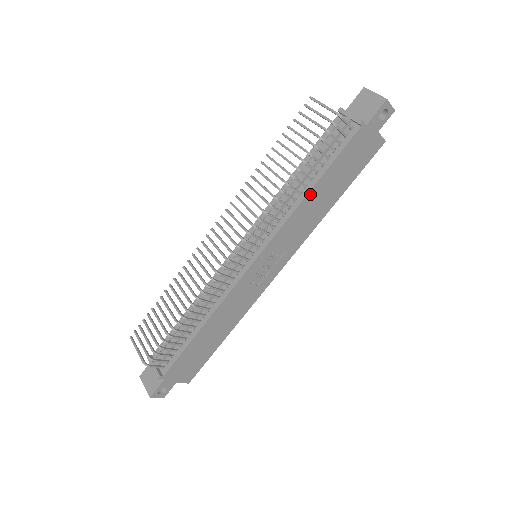
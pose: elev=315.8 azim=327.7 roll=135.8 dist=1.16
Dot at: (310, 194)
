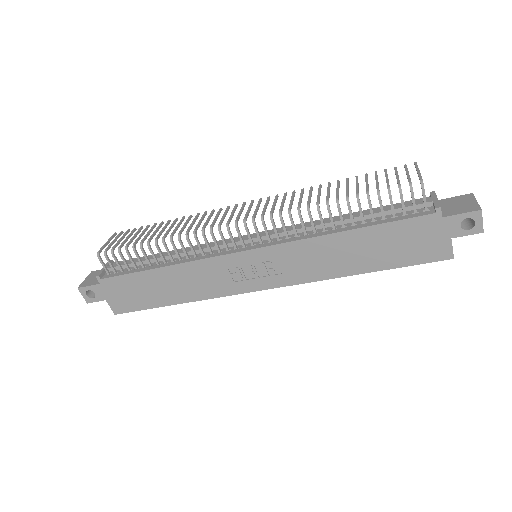
Dot at: (341, 235)
